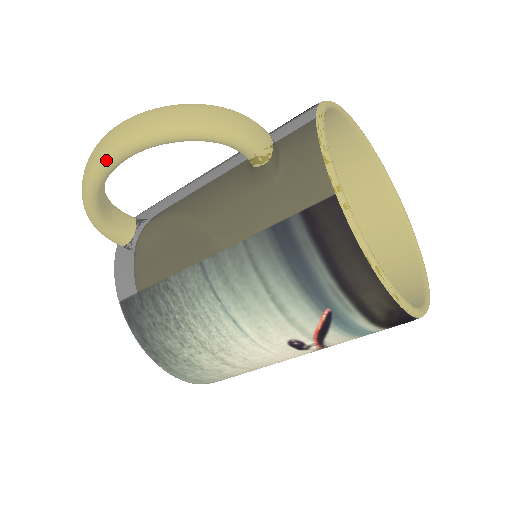
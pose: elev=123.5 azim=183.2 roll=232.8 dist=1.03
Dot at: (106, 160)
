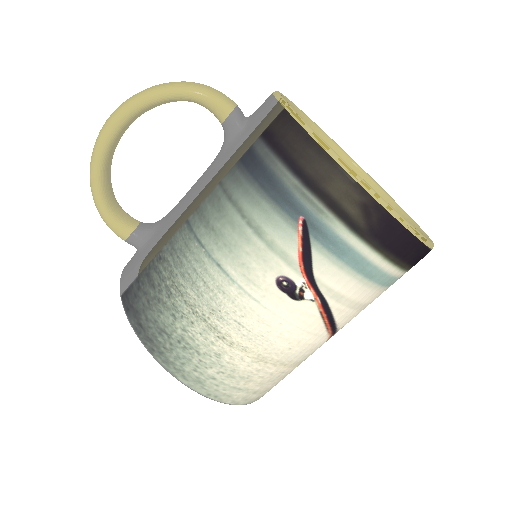
Dot at: (105, 130)
